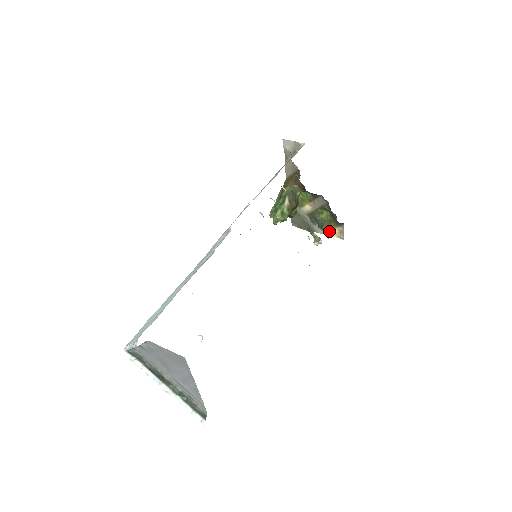
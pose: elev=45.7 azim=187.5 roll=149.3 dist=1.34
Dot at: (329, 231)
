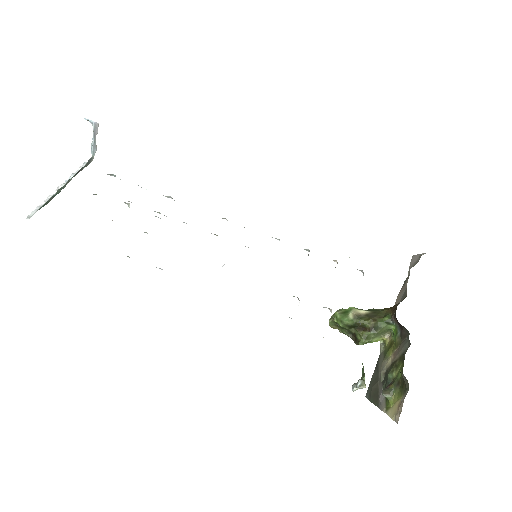
Dot at: (391, 406)
